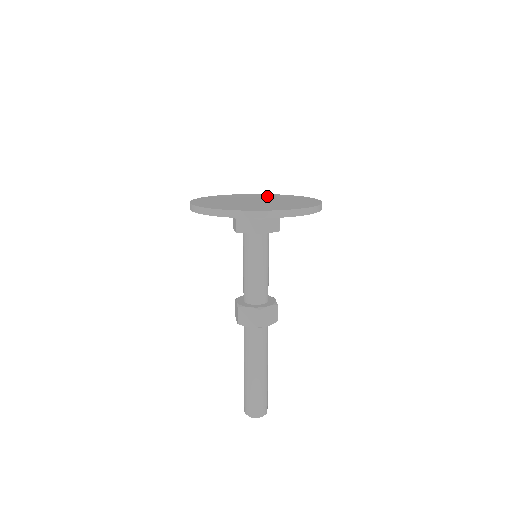
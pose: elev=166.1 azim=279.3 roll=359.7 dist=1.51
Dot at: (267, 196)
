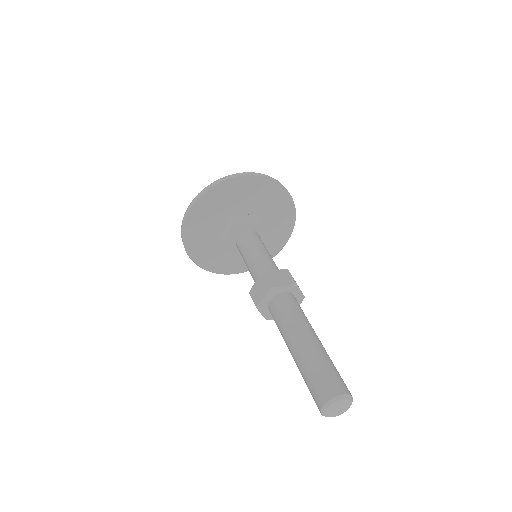
Dot at: occluded
